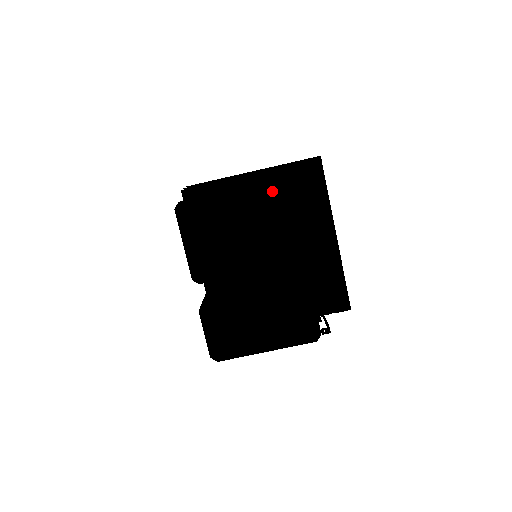
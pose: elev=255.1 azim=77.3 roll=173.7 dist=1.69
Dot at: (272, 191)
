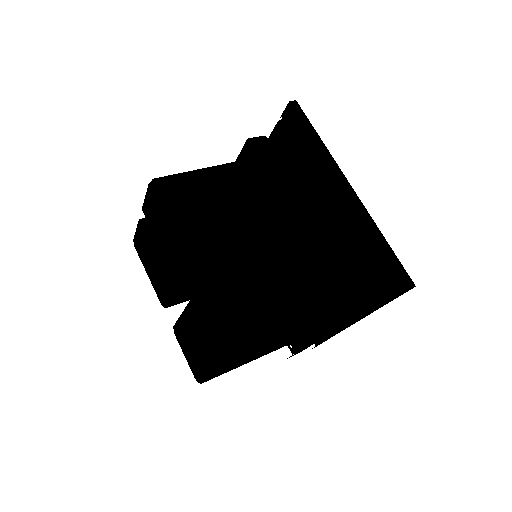
Dot at: (150, 199)
